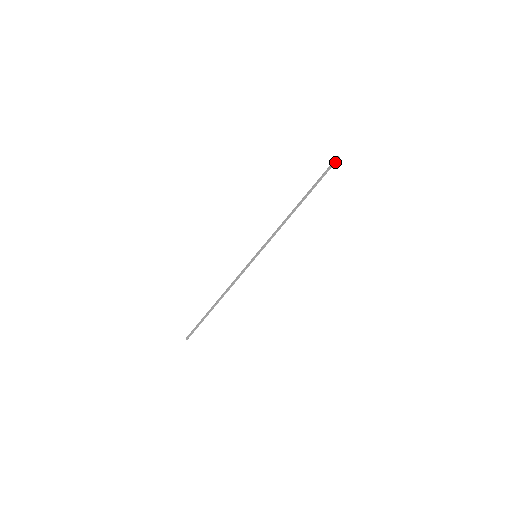
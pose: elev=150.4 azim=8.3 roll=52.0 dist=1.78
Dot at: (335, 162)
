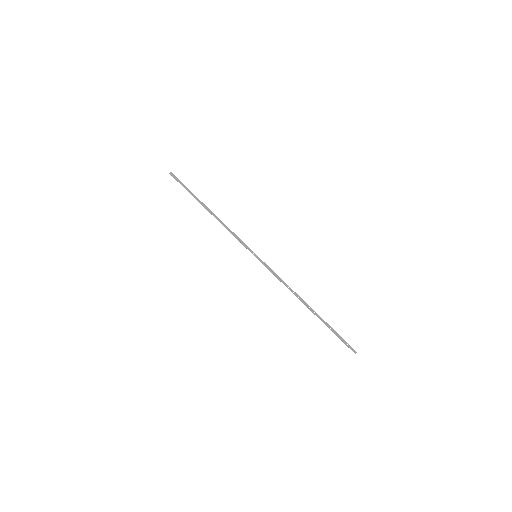
Dot at: (351, 349)
